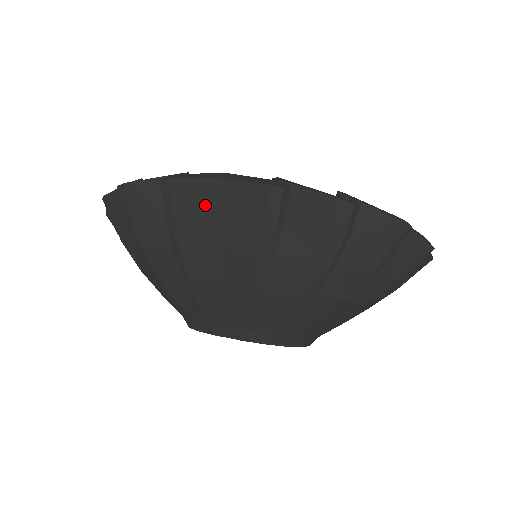
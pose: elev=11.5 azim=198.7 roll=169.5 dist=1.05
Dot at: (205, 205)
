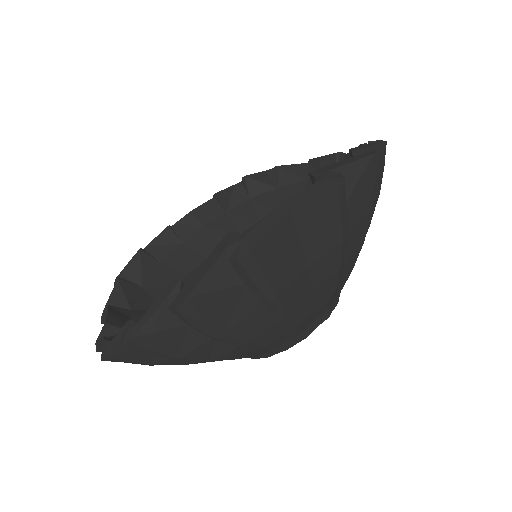
Dot at: (288, 244)
